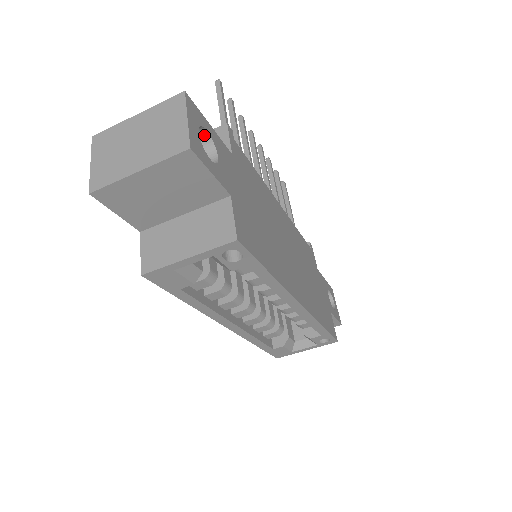
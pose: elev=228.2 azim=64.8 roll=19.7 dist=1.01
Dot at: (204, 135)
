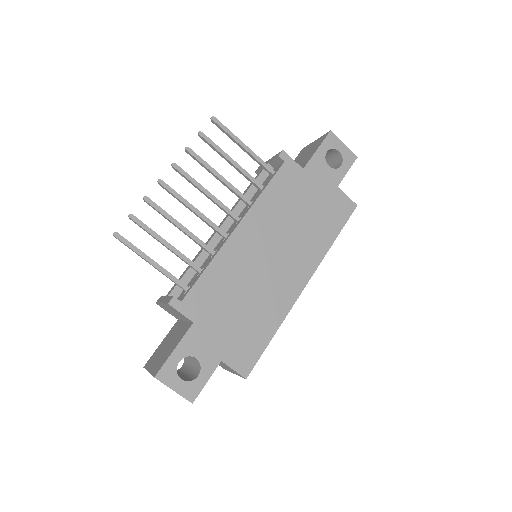
Dot at: (180, 360)
